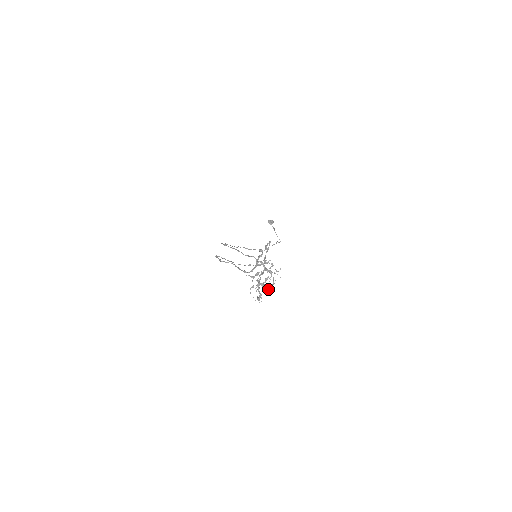
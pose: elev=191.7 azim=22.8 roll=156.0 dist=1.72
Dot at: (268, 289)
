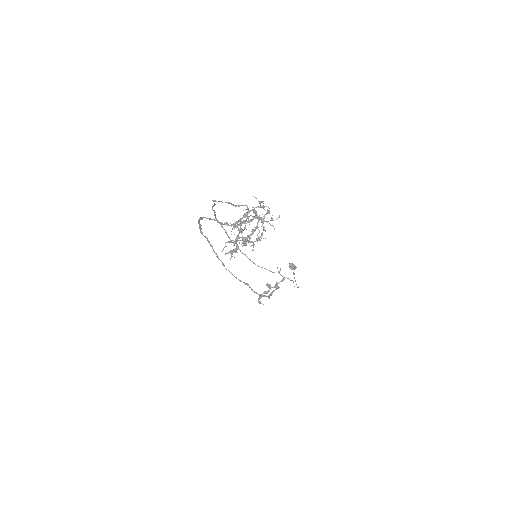
Dot at: (251, 241)
